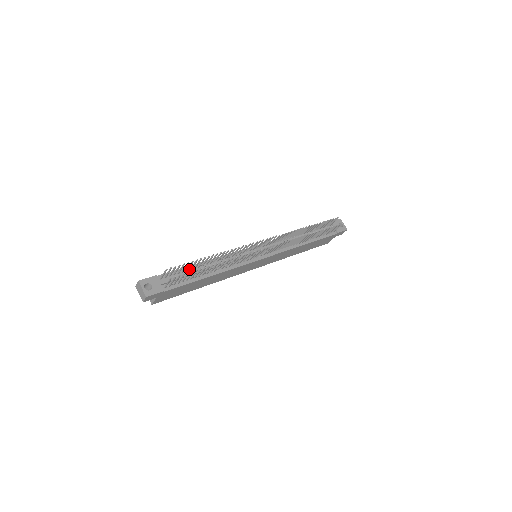
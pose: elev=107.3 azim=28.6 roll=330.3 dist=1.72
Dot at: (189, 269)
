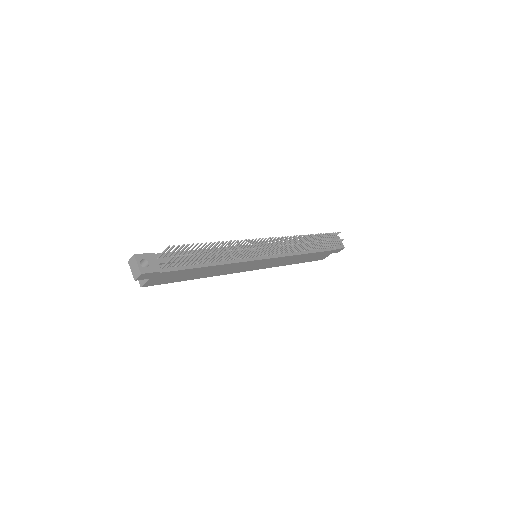
Dot at: (189, 254)
